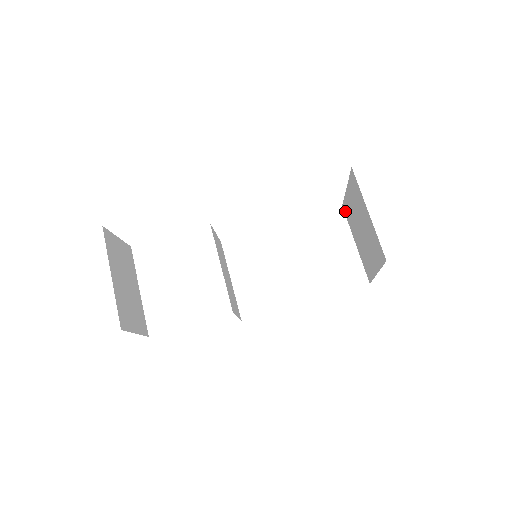
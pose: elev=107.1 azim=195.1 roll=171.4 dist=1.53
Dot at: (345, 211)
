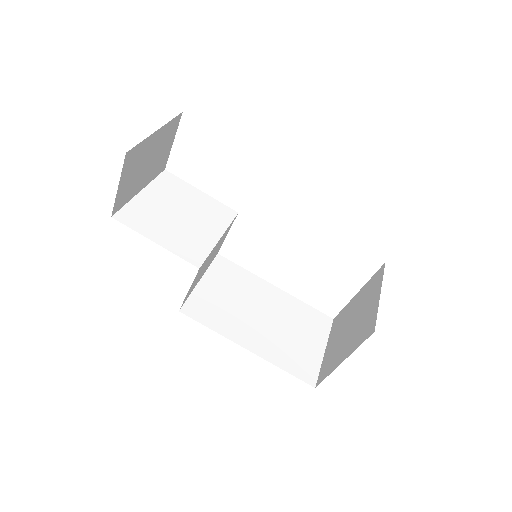
Dot at: (335, 321)
